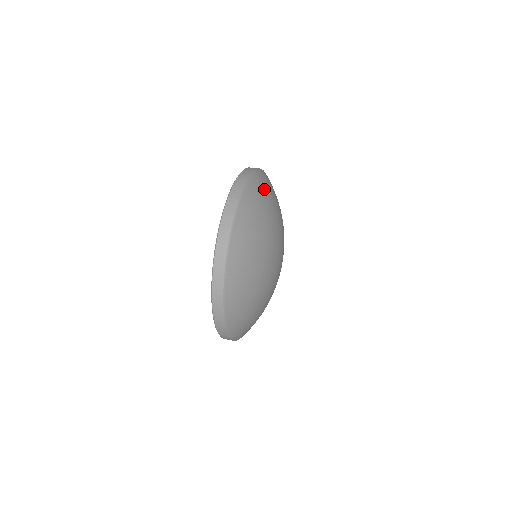
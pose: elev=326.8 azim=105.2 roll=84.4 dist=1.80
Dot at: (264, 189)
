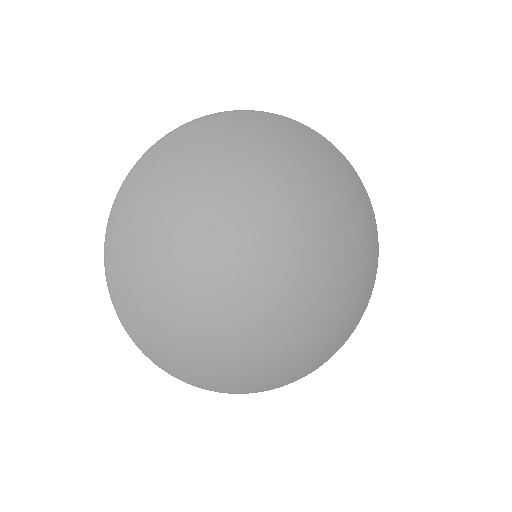
Dot at: (258, 133)
